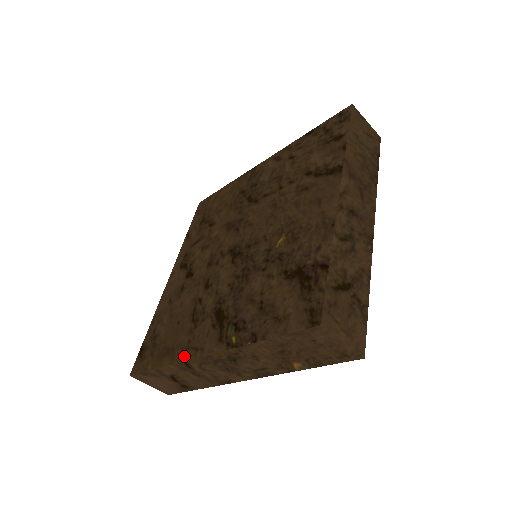
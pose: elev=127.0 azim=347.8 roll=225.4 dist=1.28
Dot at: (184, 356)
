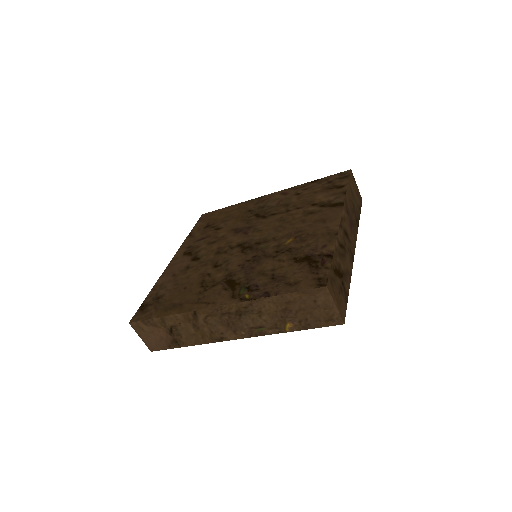
Dot at: (194, 307)
